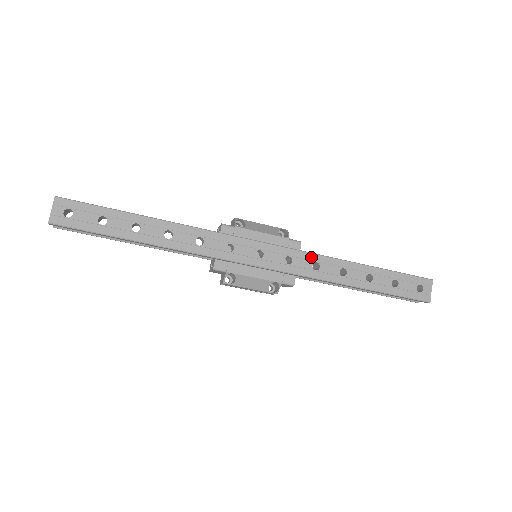
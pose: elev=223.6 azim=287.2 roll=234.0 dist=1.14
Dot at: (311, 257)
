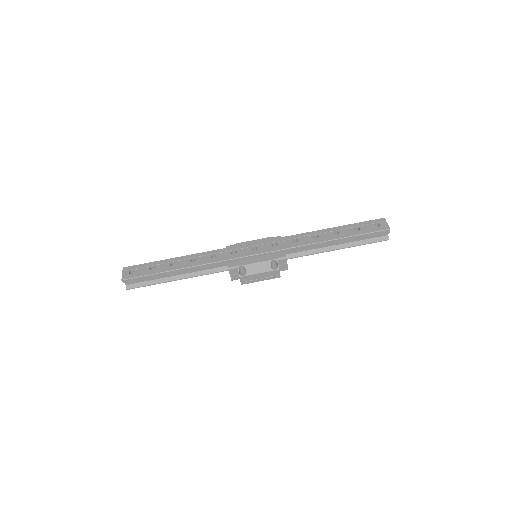
Dot at: (289, 238)
